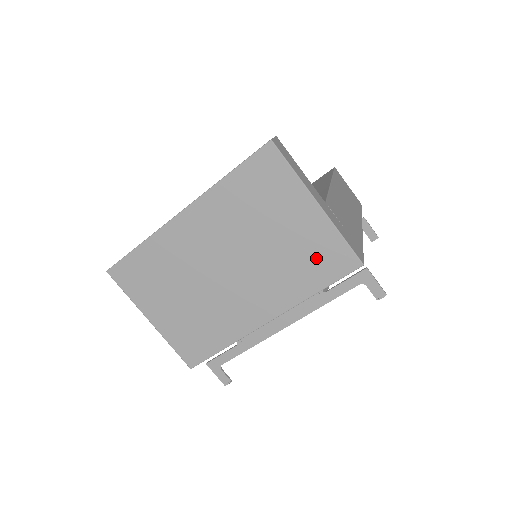
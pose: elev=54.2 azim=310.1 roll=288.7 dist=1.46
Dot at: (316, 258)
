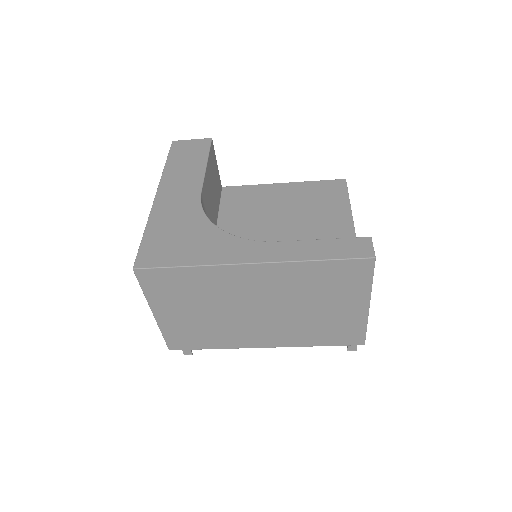
Dot at: (336, 331)
